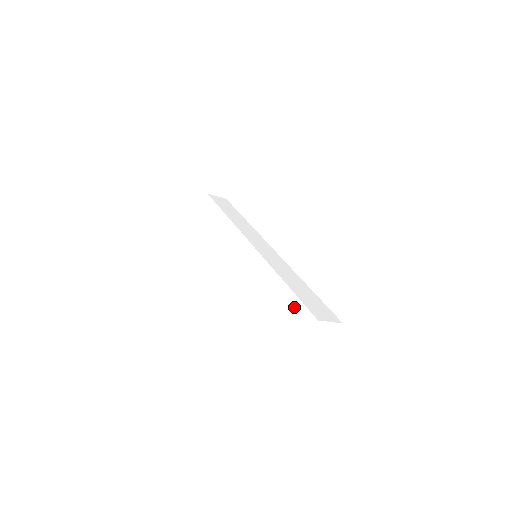
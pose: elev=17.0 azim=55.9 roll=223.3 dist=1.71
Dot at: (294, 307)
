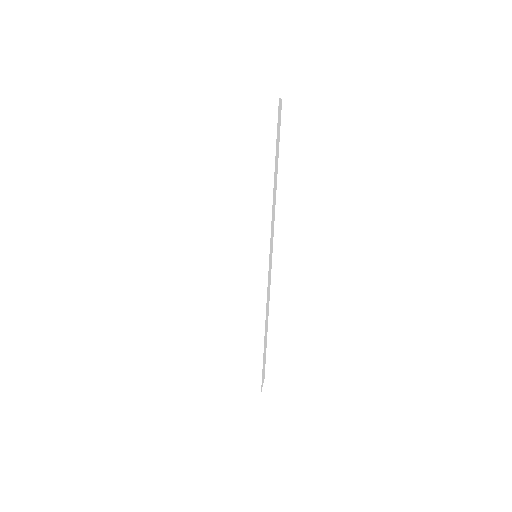
Dot at: (253, 364)
